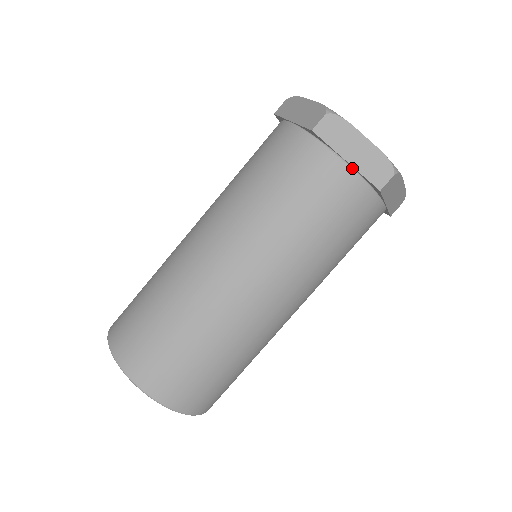
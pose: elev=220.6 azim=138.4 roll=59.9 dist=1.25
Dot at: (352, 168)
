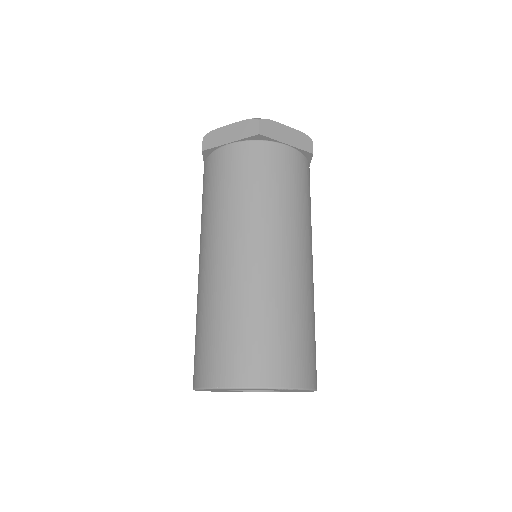
Dot at: (235, 142)
